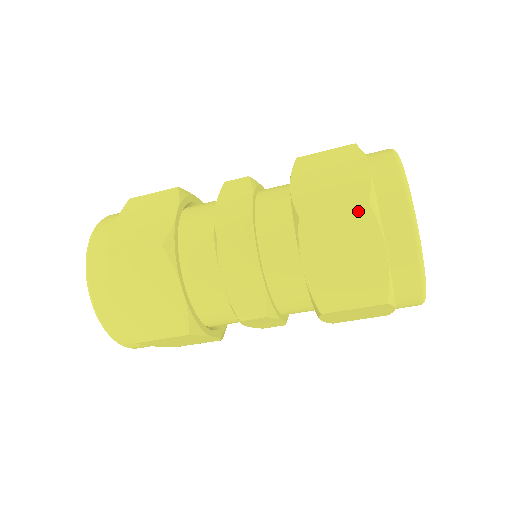
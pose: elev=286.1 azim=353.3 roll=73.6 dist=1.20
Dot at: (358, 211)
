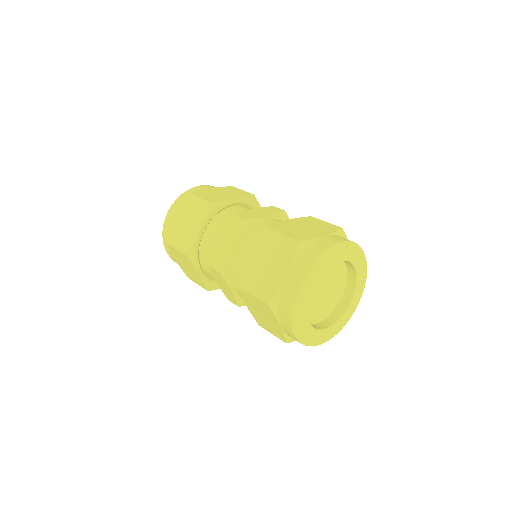
Dot at: (264, 304)
